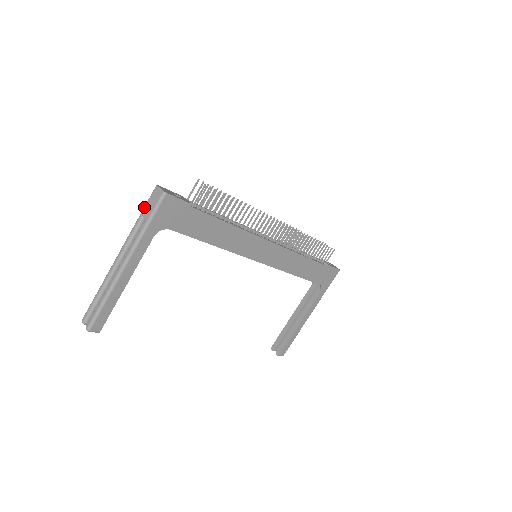
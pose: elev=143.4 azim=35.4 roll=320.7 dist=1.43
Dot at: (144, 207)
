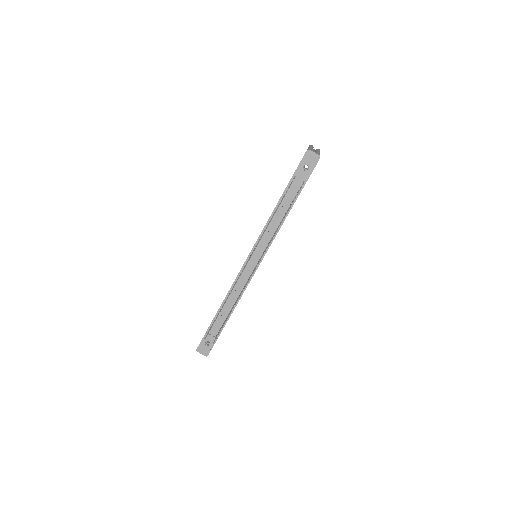
Dot at: occluded
